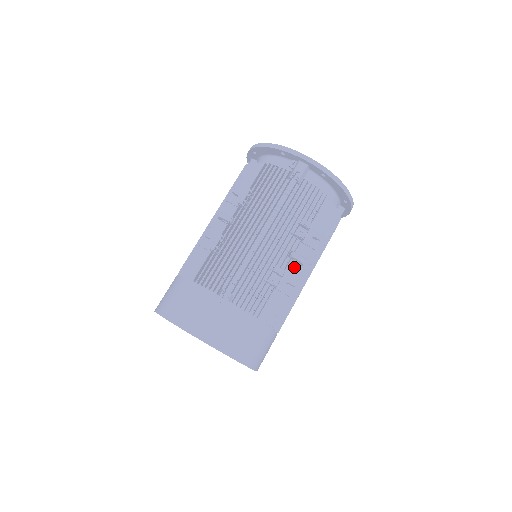
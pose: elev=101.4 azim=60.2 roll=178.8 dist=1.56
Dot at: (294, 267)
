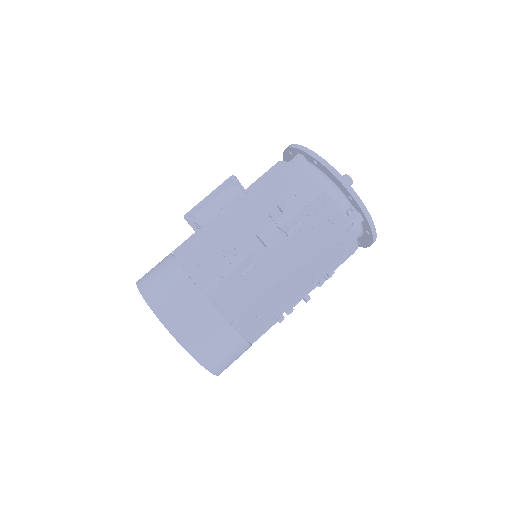
Dot at: occluded
